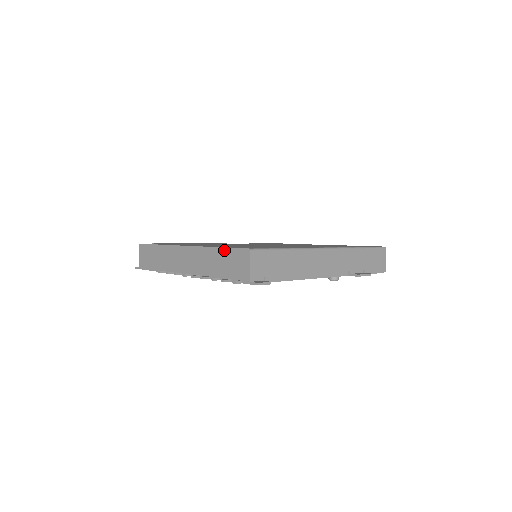
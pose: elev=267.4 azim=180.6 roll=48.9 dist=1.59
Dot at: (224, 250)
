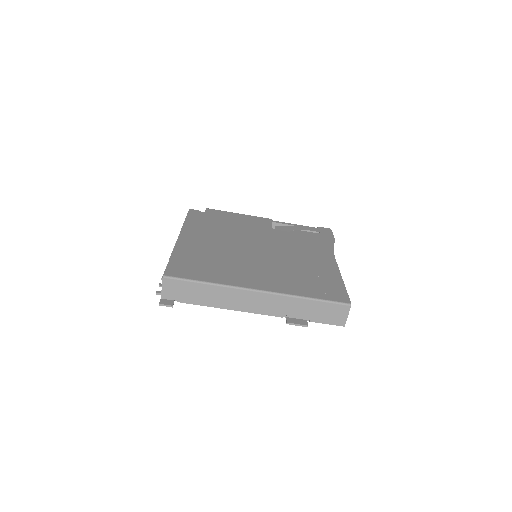
Dot at: (168, 262)
